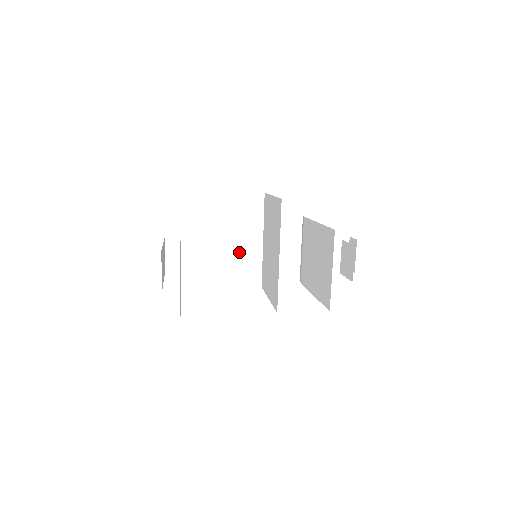
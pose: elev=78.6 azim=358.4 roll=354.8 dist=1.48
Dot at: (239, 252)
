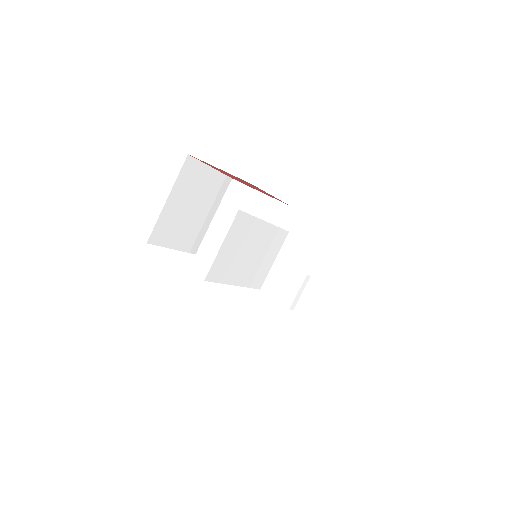
Dot at: occluded
